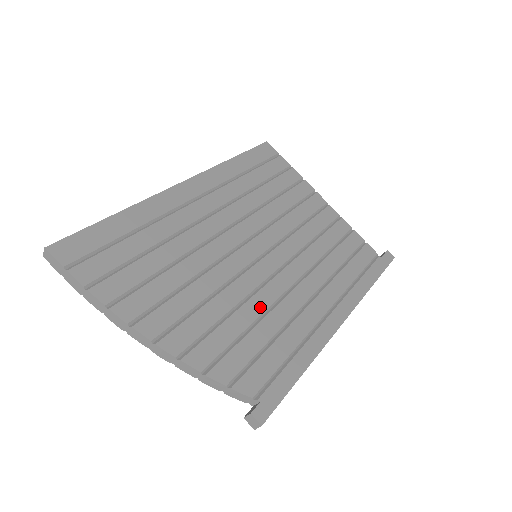
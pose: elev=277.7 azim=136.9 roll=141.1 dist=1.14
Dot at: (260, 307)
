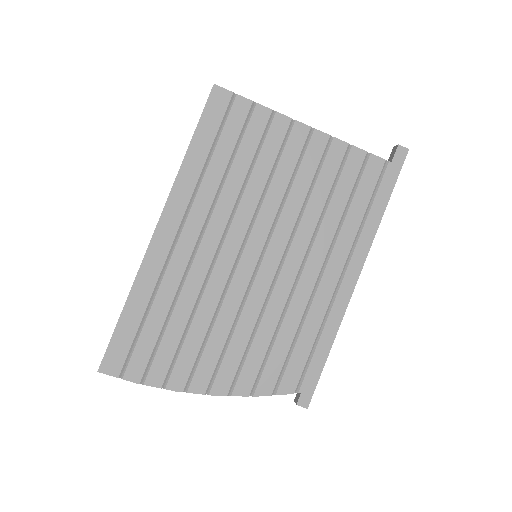
Dot at: (276, 314)
